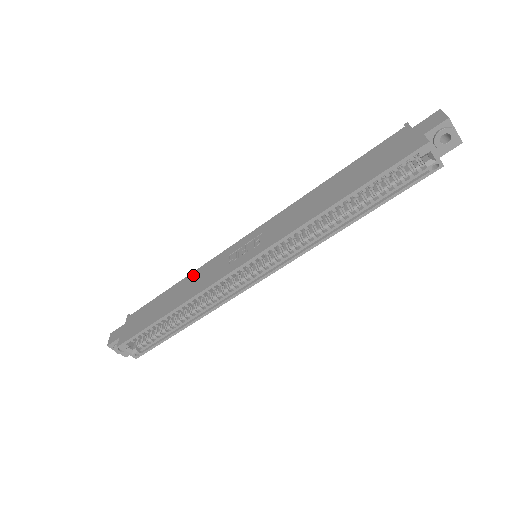
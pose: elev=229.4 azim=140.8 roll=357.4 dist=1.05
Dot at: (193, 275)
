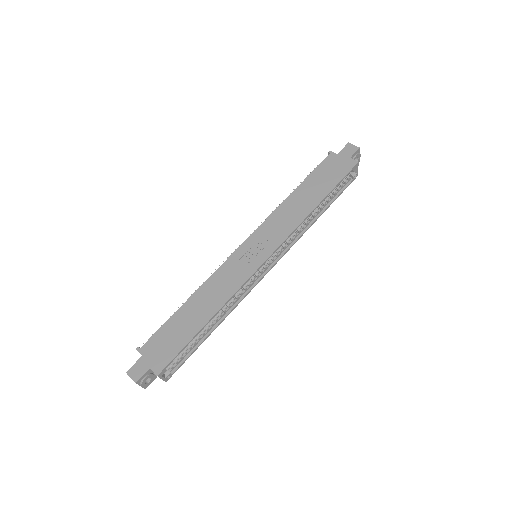
Dot at: (206, 286)
